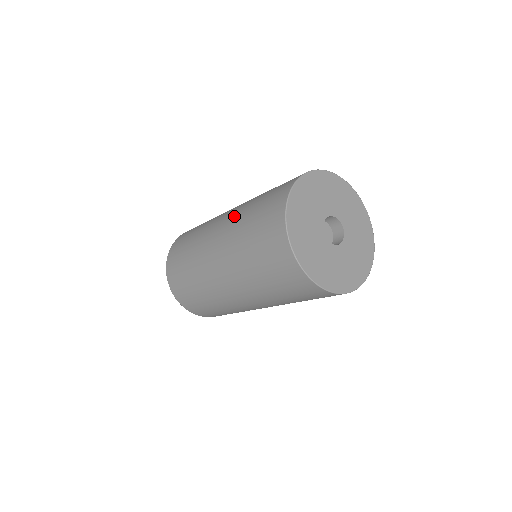
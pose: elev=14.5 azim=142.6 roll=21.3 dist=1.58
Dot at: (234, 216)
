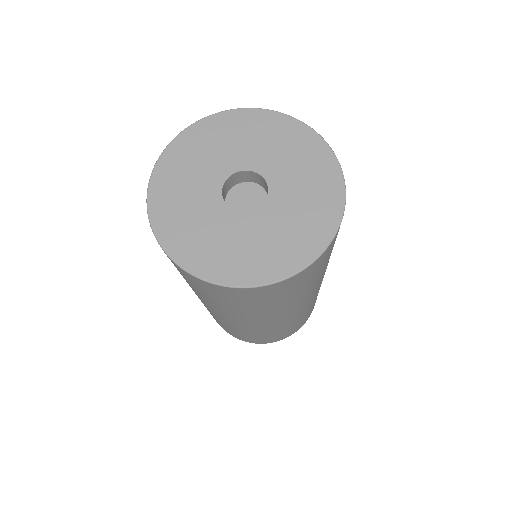
Dot at: occluded
